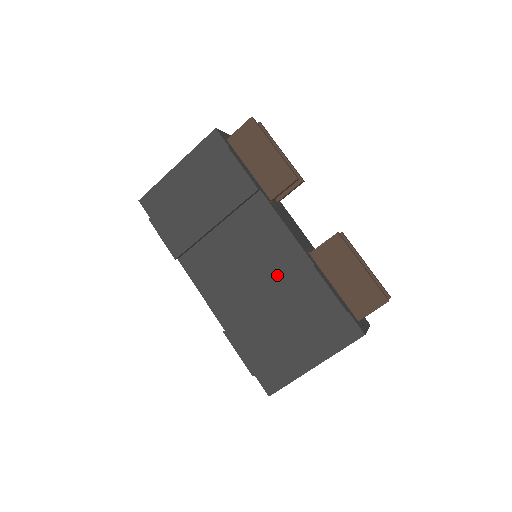
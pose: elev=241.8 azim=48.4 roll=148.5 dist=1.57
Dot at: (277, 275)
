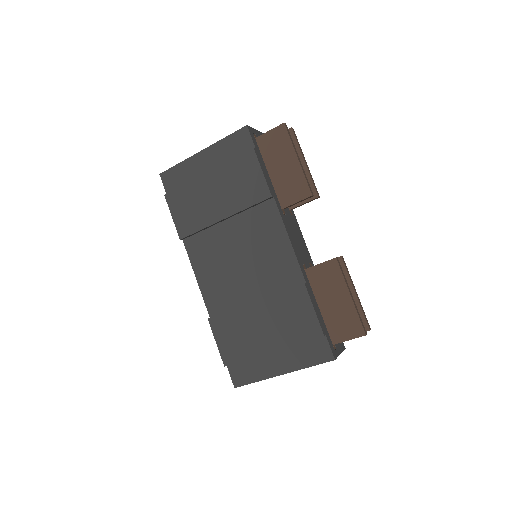
Dot at: (269, 281)
